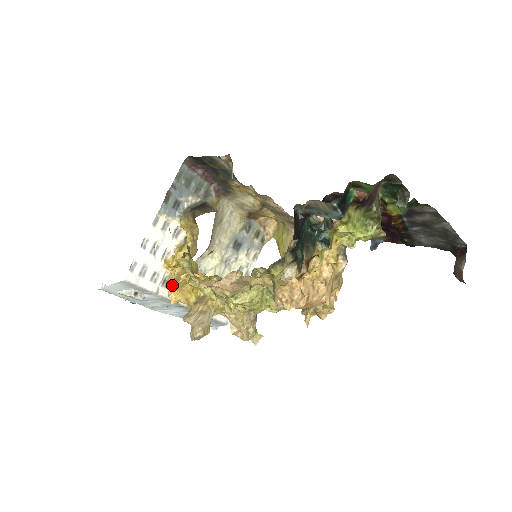
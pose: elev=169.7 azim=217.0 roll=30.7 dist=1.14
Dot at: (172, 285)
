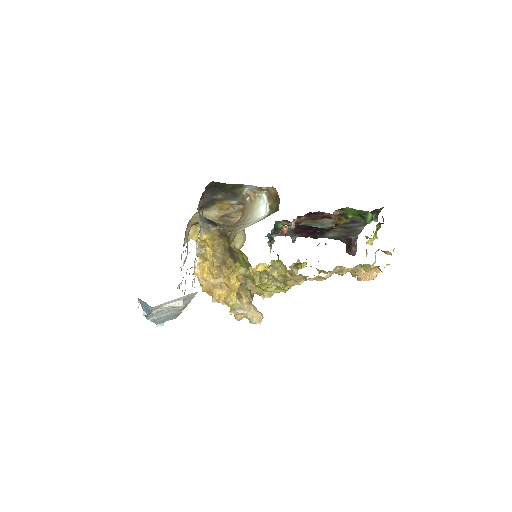
Dot at: (217, 288)
